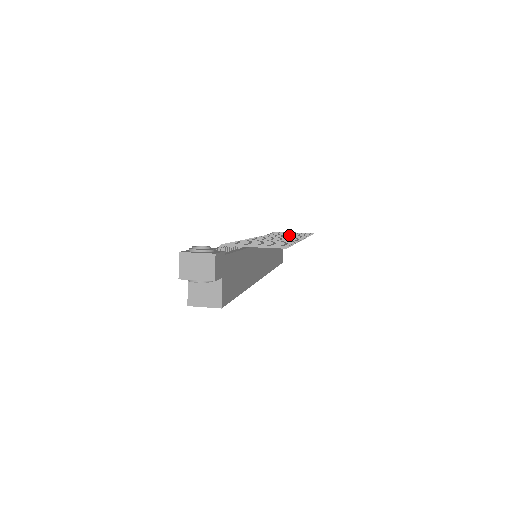
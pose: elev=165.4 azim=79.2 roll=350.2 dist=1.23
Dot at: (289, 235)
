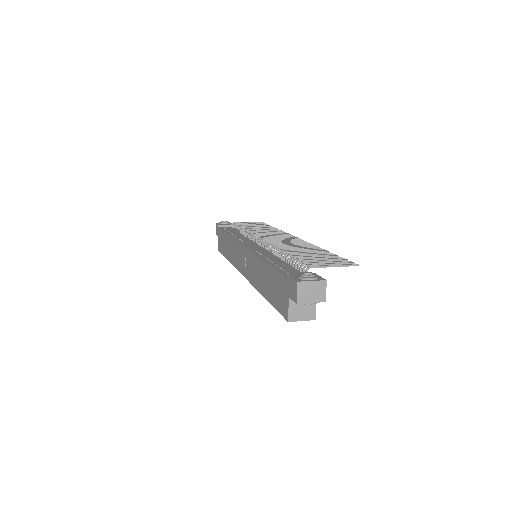
Dot at: (270, 232)
